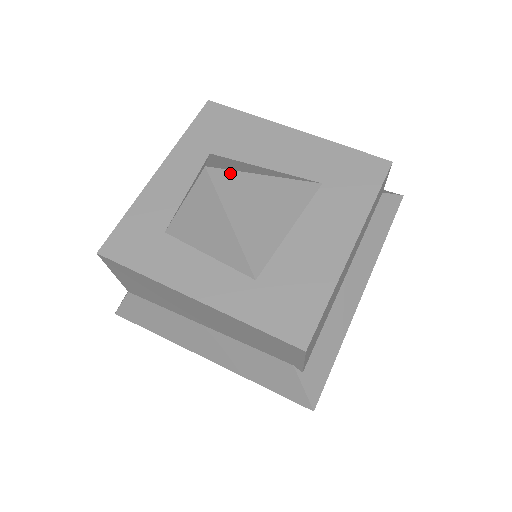
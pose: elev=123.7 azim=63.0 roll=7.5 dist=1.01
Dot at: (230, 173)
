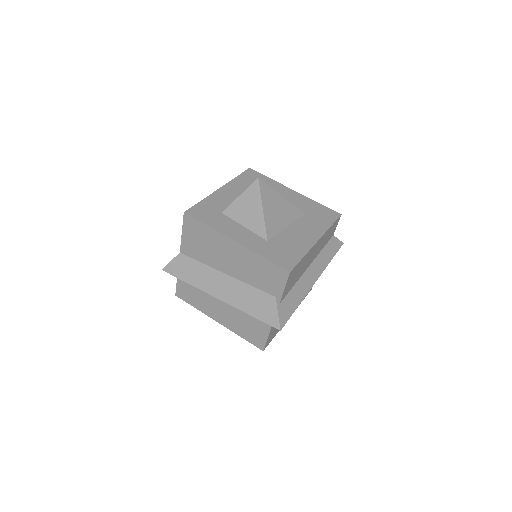
Dot at: (267, 186)
